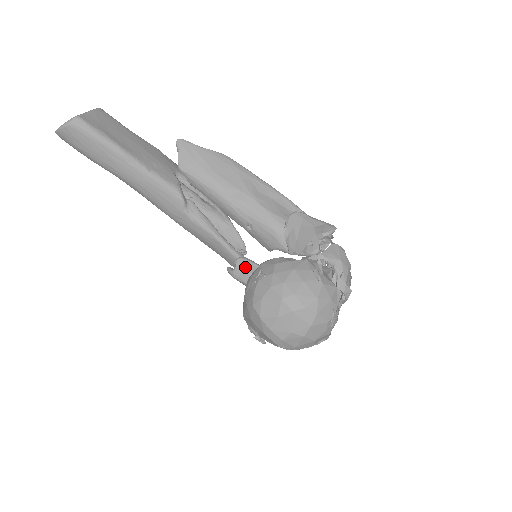
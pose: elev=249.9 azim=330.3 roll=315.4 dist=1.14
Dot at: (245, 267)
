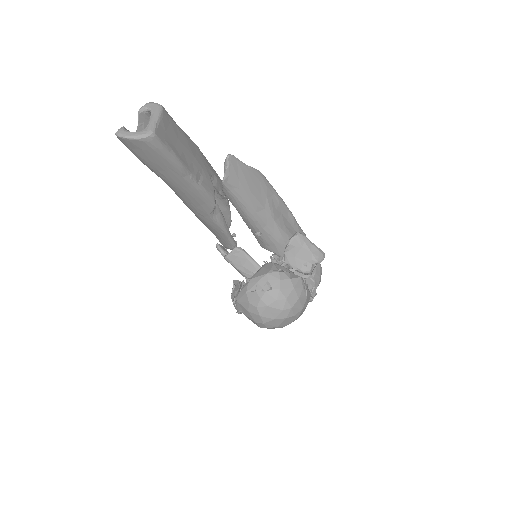
Dot at: (240, 257)
